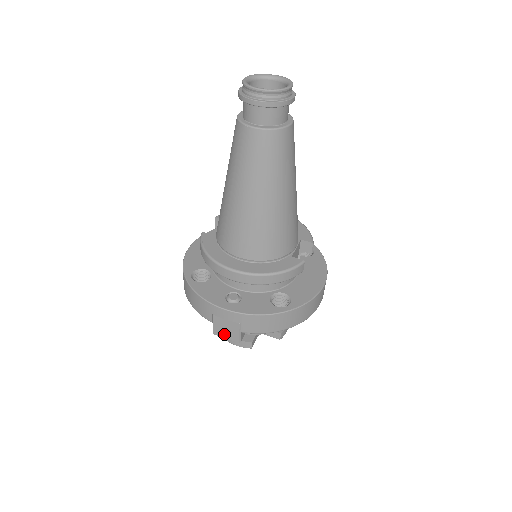
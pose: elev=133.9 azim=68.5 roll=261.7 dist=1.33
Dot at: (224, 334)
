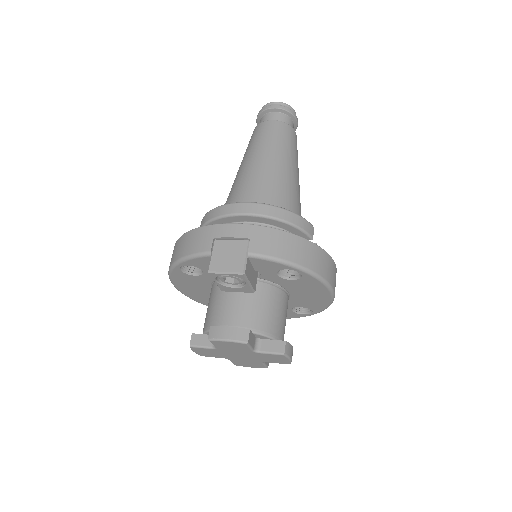
Dot at: (224, 265)
